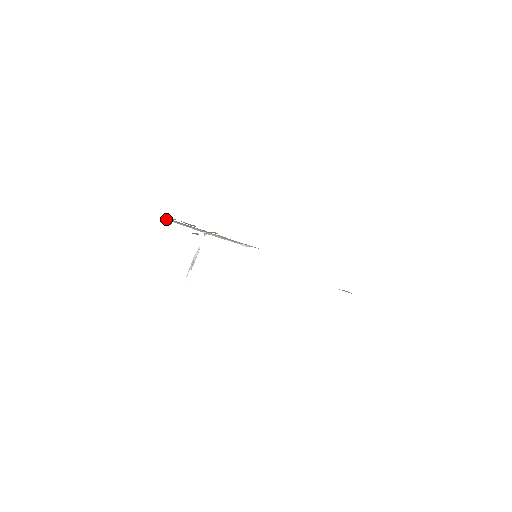
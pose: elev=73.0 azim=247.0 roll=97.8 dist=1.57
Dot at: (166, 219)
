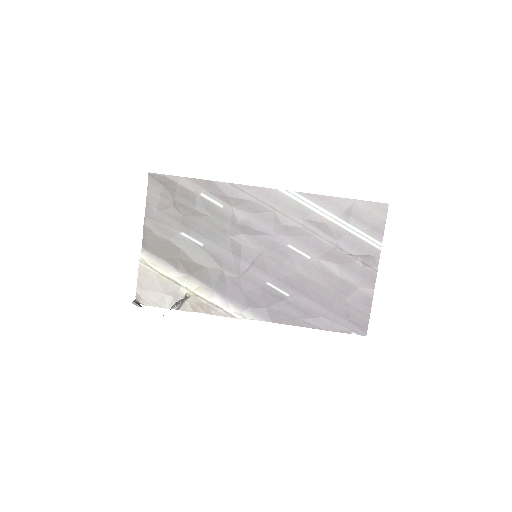
Dot at: (144, 262)
